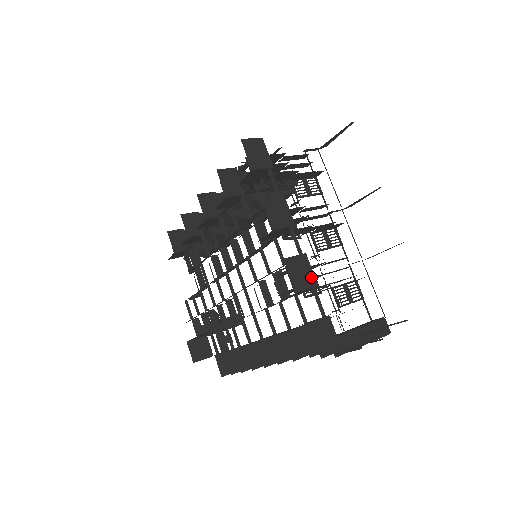
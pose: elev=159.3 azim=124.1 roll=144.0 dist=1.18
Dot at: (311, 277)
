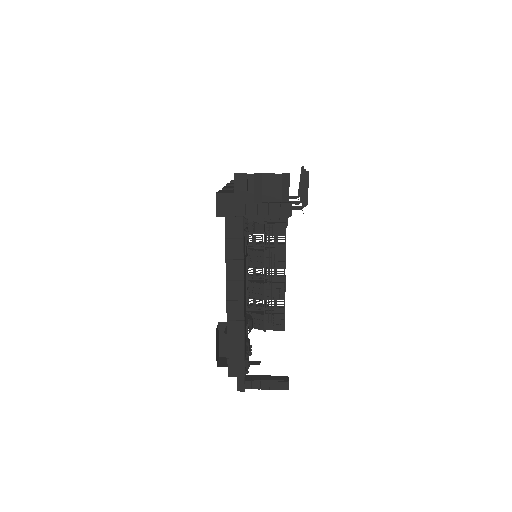
Dot at: occluded
